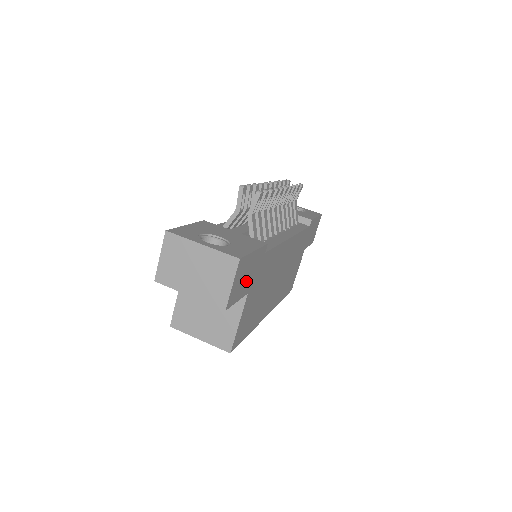
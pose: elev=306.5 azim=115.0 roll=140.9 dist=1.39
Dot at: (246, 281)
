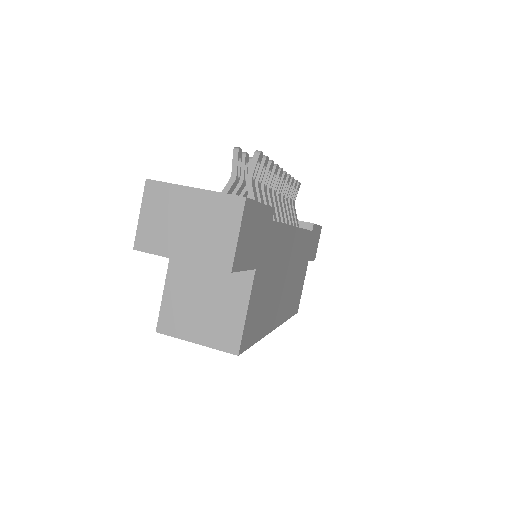
Dot at: (253, 246)
